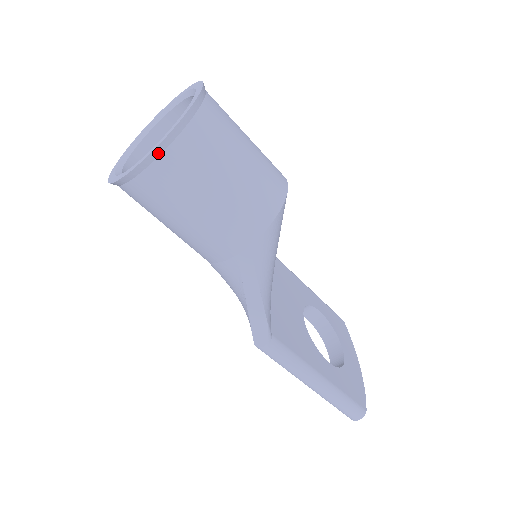
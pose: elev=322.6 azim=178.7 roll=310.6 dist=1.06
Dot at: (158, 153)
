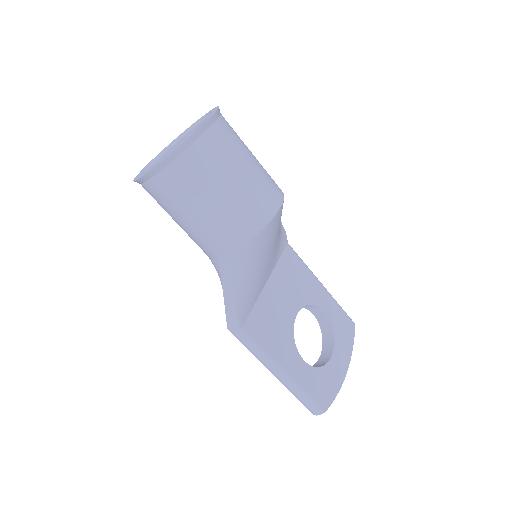
Dot at: (156, 171)
